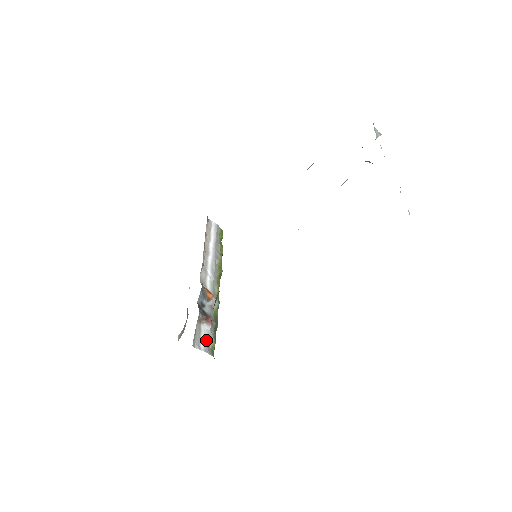
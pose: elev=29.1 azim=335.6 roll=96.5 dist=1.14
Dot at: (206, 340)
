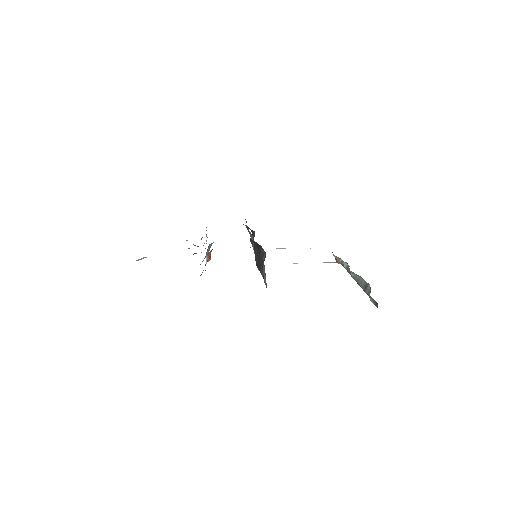
Dot at: (205, 265)
